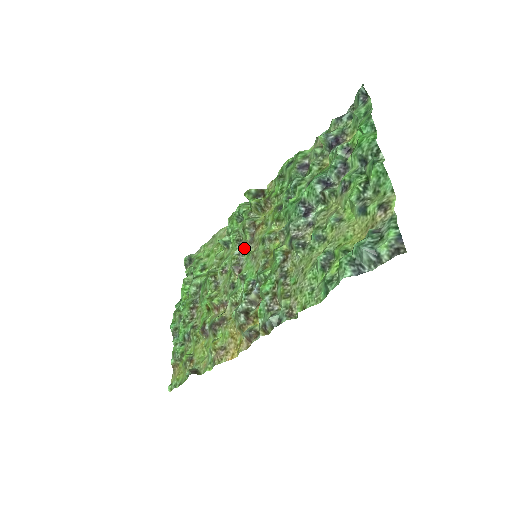
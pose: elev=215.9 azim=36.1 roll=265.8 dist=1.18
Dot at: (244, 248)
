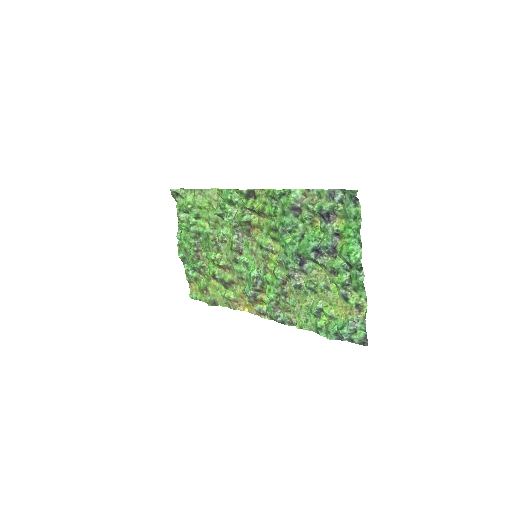
Dot at: (241, 235)
